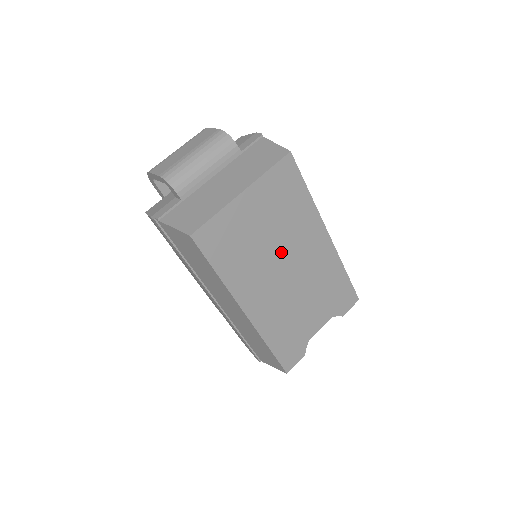
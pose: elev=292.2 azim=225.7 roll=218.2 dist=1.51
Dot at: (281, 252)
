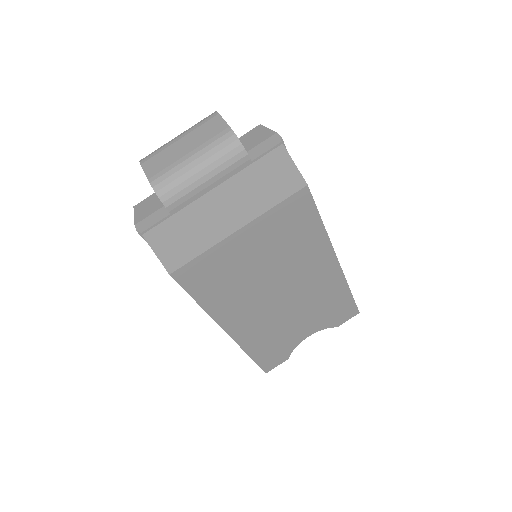
Dot at: (277, 280)
